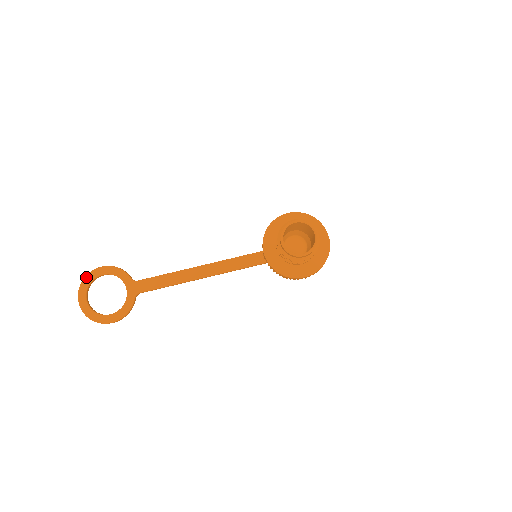
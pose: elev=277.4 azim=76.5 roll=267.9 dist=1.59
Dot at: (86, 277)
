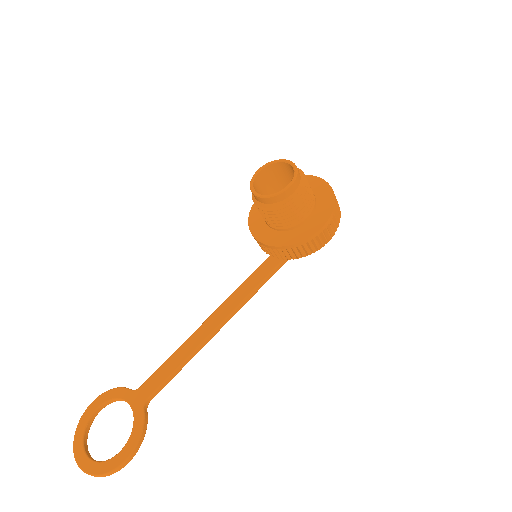
Dot at: (78, 425)
